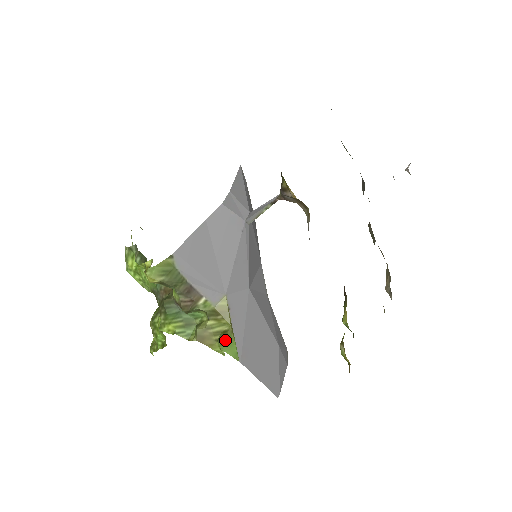
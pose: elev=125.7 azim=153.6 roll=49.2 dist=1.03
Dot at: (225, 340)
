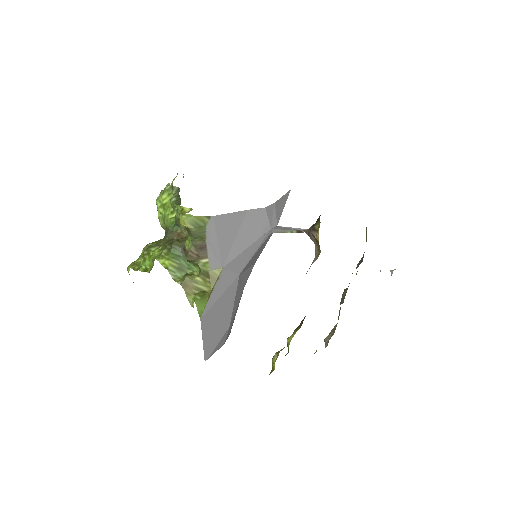
Dot at: (201, 297)
